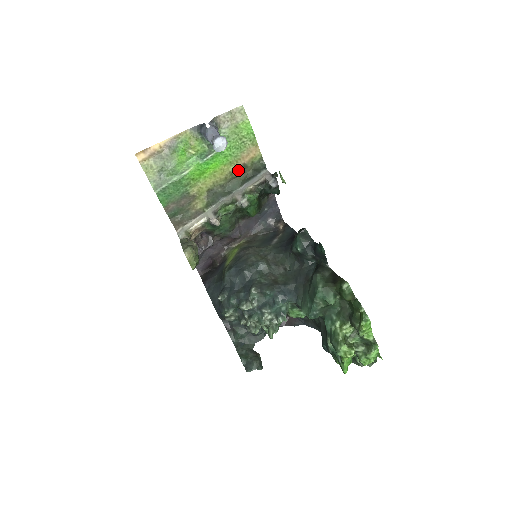
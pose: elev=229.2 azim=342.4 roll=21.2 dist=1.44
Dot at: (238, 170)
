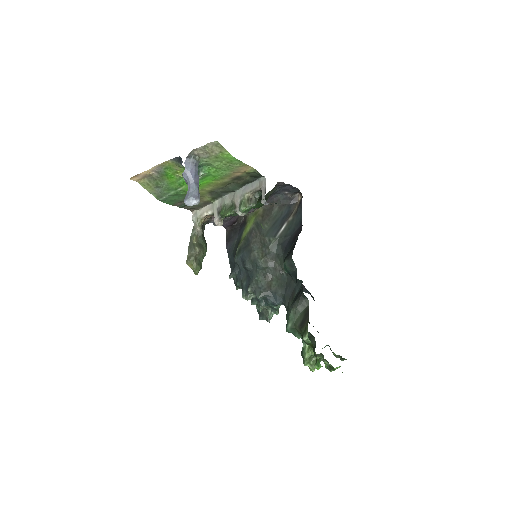
Dot at: (233, 179)
